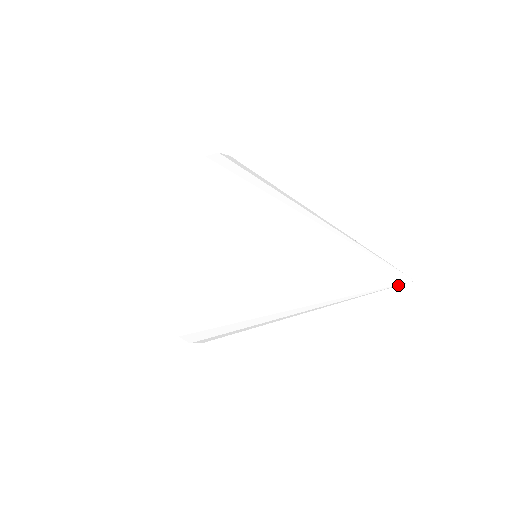
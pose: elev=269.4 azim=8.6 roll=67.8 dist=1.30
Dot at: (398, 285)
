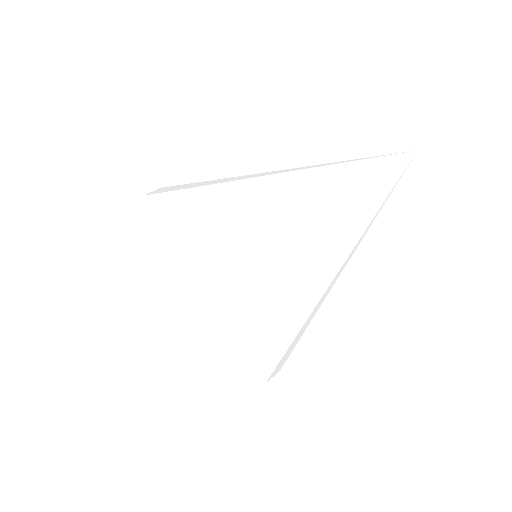
Dot at: (403, 168)
